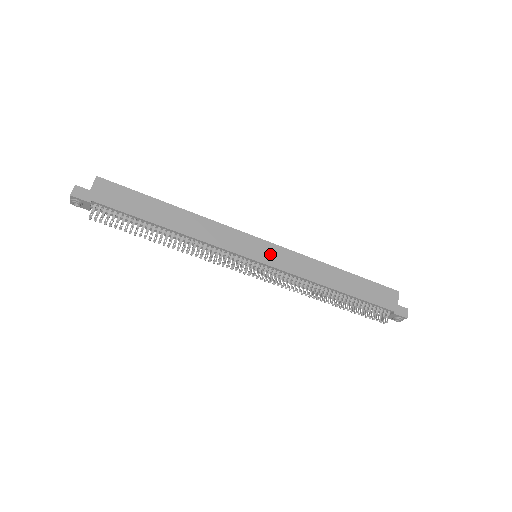
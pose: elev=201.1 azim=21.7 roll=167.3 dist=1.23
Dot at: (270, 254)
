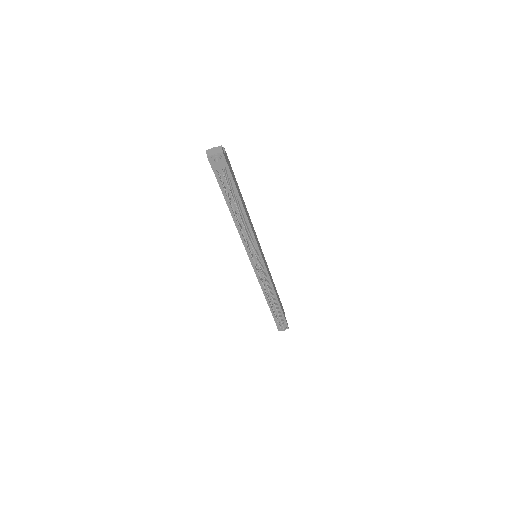
Dot at: occluded
